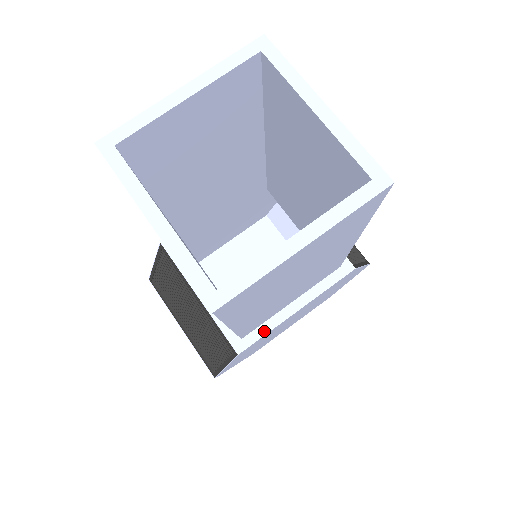
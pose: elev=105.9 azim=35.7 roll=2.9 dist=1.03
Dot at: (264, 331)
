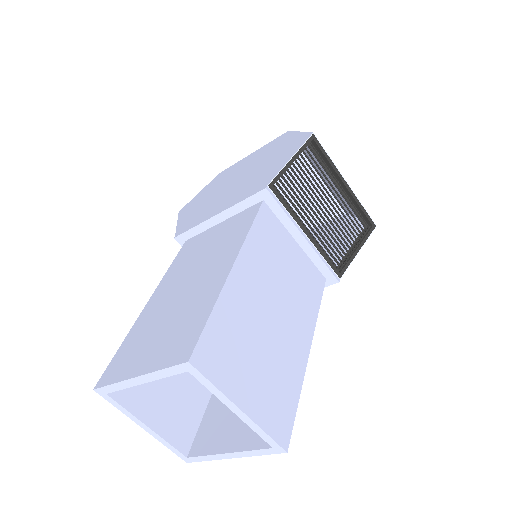
Dot at: occluded
